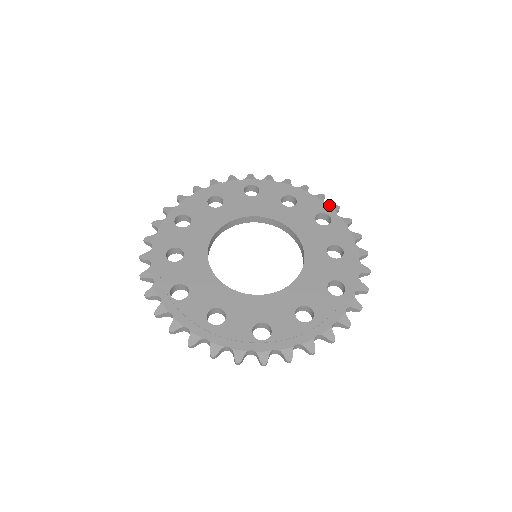
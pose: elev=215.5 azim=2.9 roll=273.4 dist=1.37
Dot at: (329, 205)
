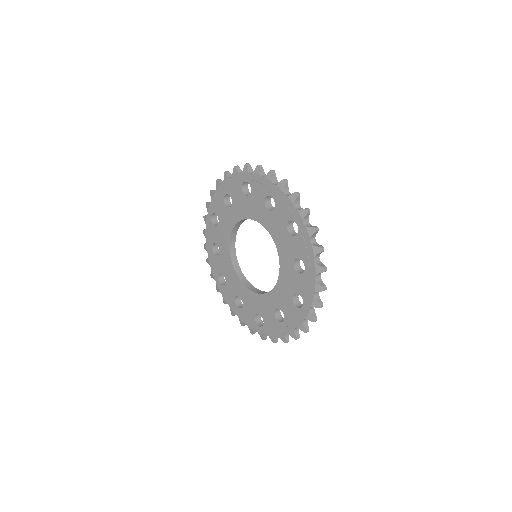
Dot at: (298, 210)
